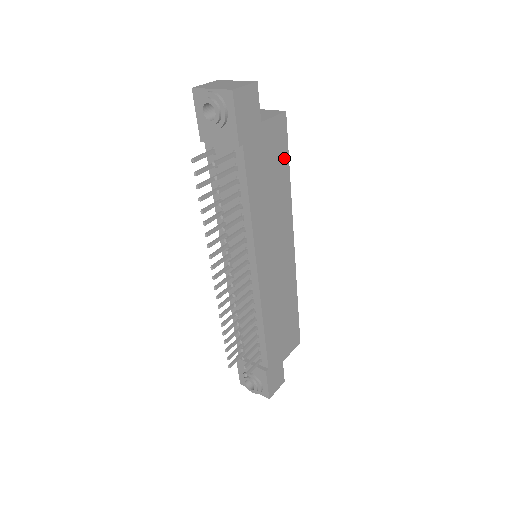
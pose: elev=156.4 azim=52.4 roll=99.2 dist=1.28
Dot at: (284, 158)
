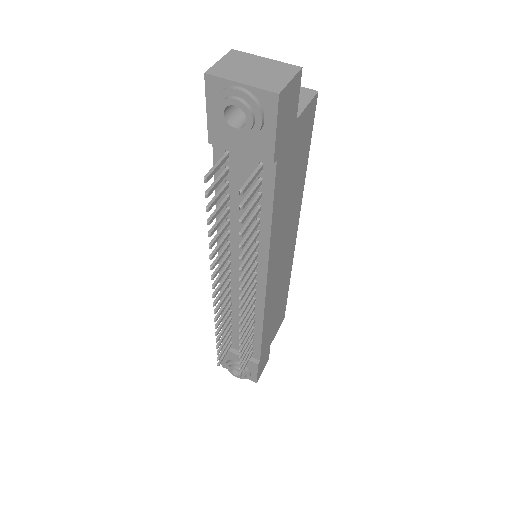
Dot at: (306, 149)
